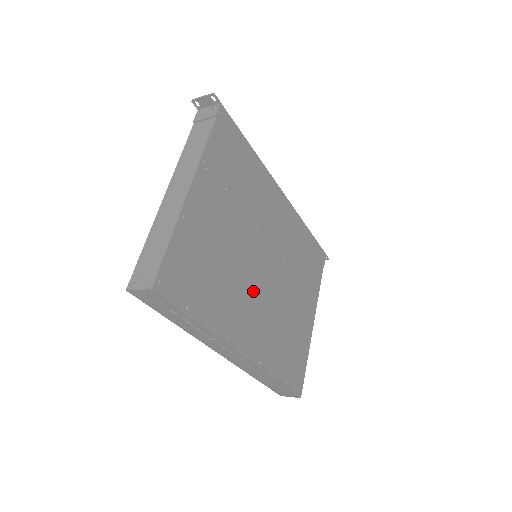
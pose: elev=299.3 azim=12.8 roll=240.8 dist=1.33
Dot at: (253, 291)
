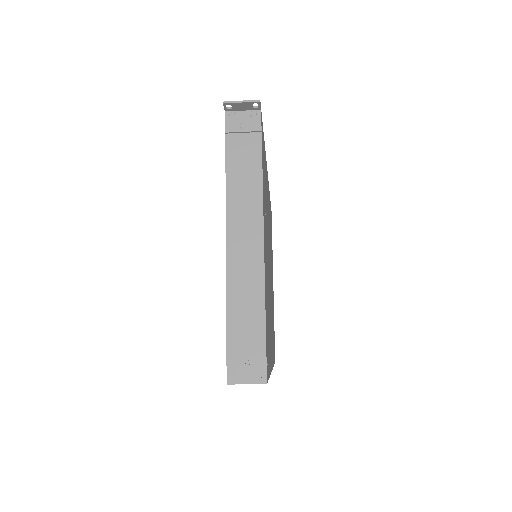
Dot at: (270, 302)
